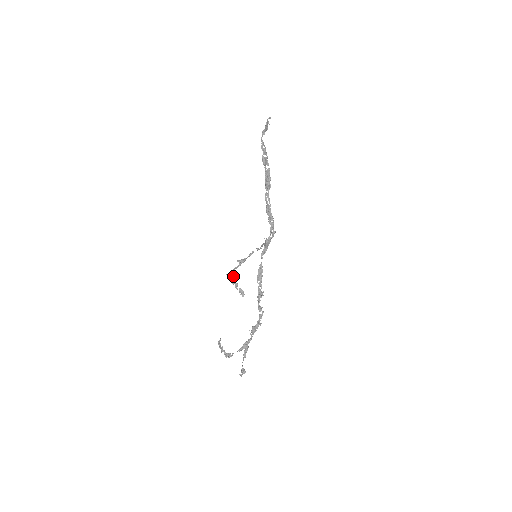
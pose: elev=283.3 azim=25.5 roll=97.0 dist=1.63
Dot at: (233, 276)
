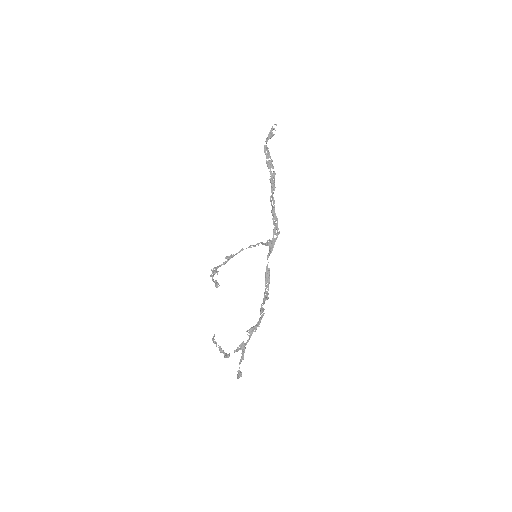
Dot at: (215, 270)
